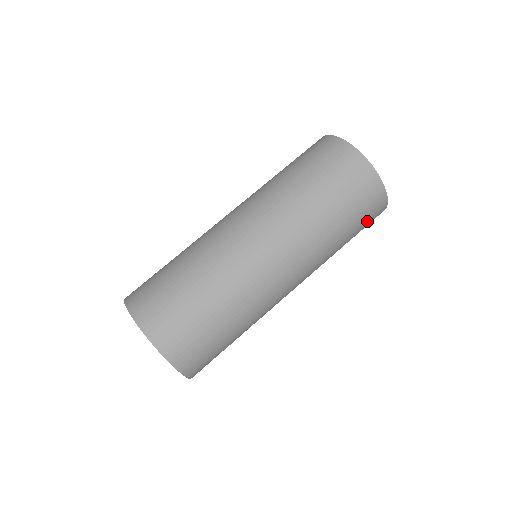
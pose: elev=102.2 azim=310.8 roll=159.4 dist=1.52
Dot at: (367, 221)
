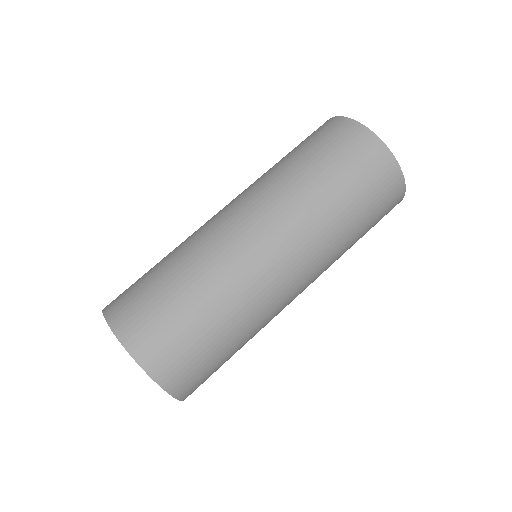
Dot at: occluded
